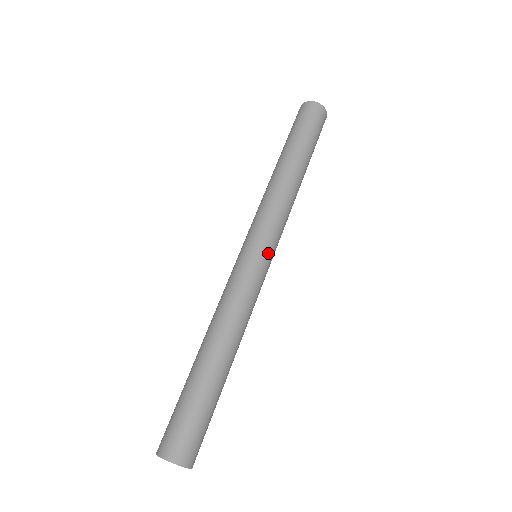
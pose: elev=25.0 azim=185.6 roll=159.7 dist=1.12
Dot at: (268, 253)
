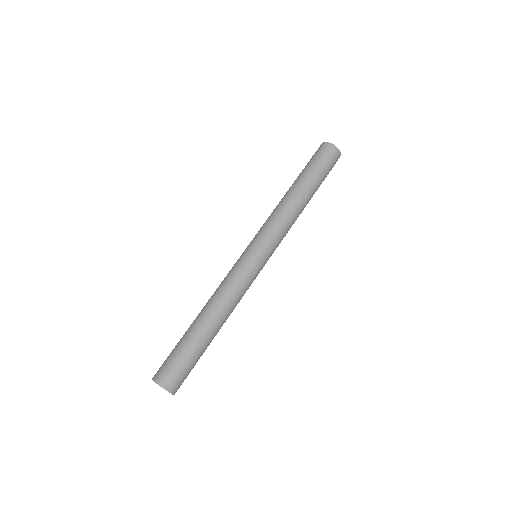
Dot at: occluded
